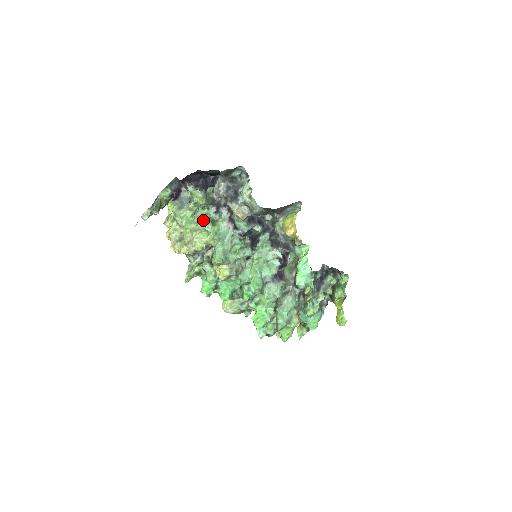
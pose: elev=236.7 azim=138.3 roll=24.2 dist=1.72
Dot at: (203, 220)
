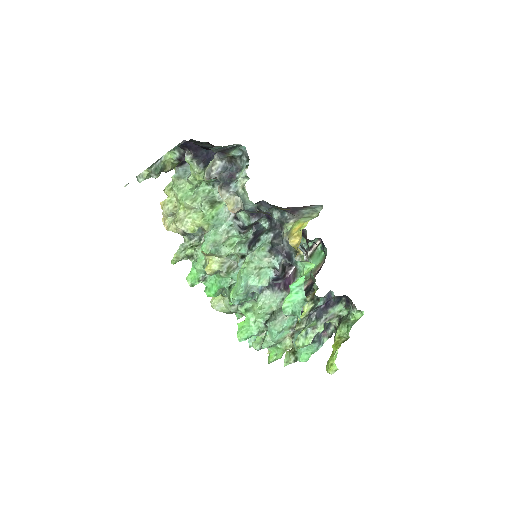
Dot at: (202, 198)
